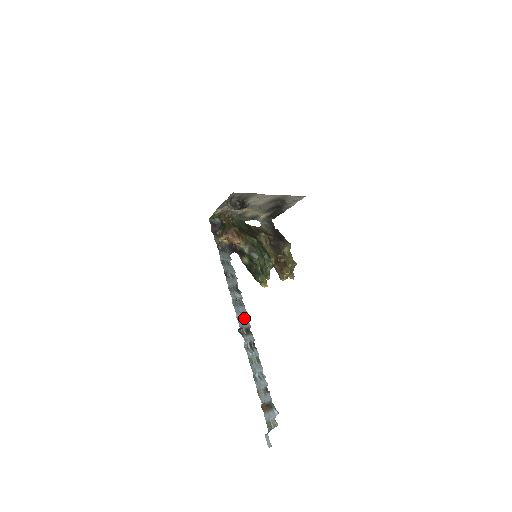
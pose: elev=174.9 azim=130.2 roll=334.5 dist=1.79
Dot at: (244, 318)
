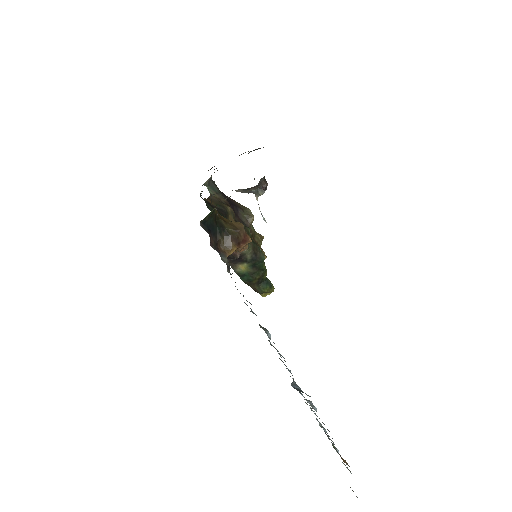
Dot at: occluded
